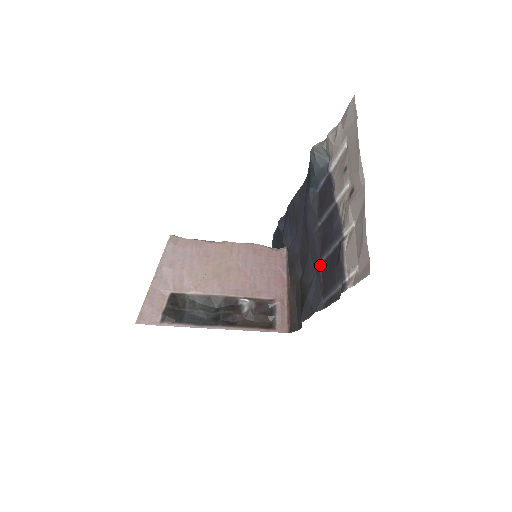
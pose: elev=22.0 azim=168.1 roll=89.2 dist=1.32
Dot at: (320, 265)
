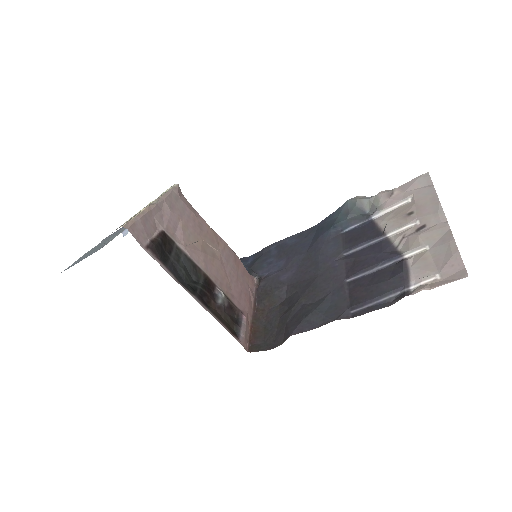
Dot at: (345, 284)
